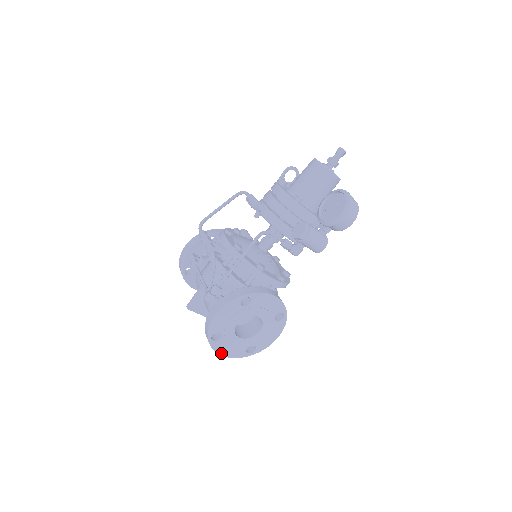
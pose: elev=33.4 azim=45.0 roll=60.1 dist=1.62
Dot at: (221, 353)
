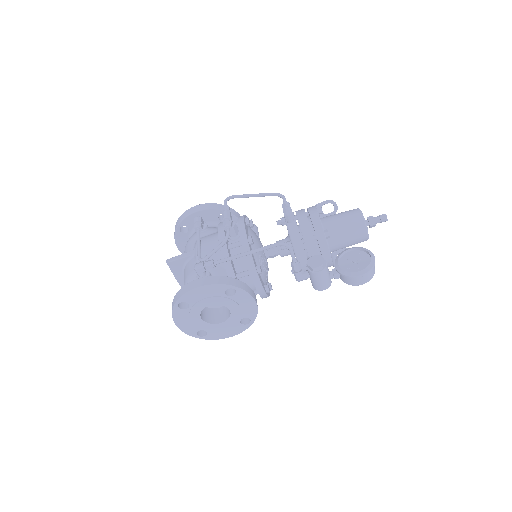
Dot at: (176, 321)
